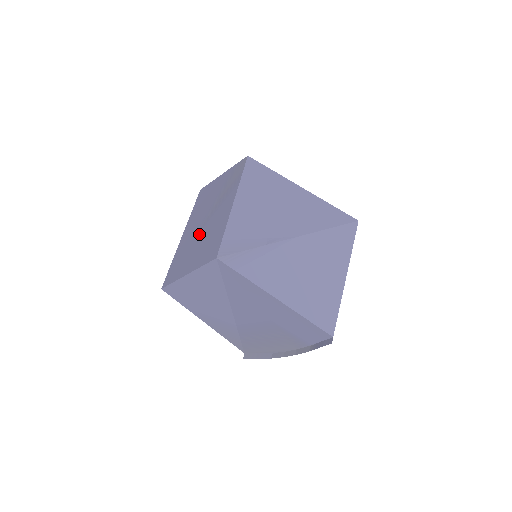
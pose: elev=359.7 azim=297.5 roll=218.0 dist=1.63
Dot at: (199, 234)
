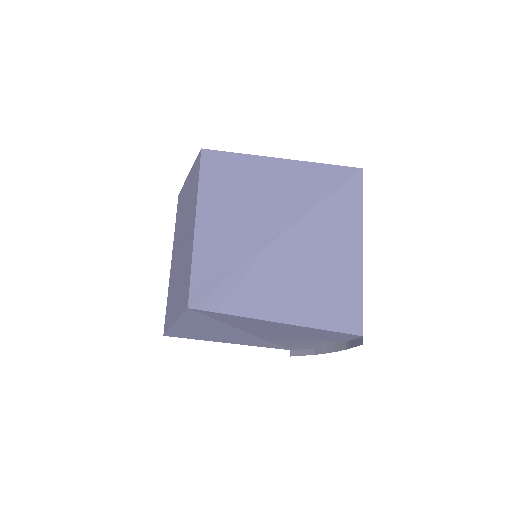
Dot at: (178, 264)
